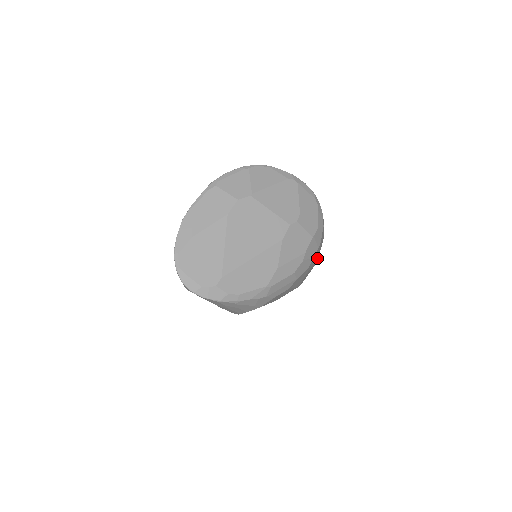
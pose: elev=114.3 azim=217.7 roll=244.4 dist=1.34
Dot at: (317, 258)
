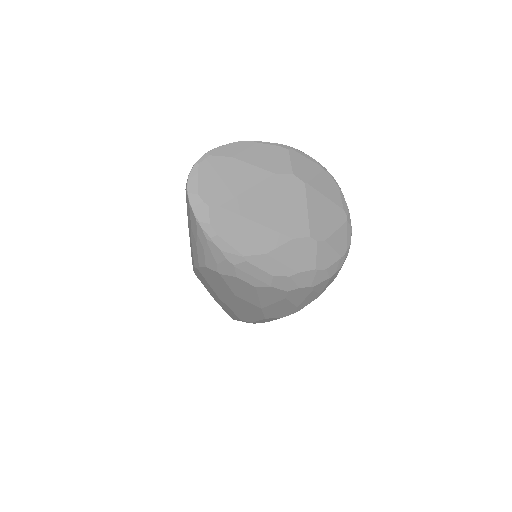
Dot at: (299, 303)
